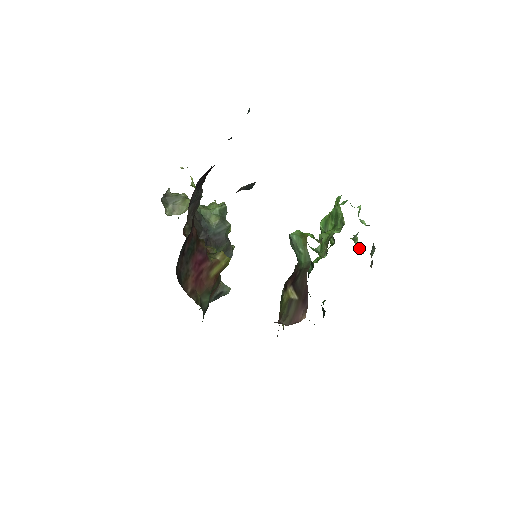
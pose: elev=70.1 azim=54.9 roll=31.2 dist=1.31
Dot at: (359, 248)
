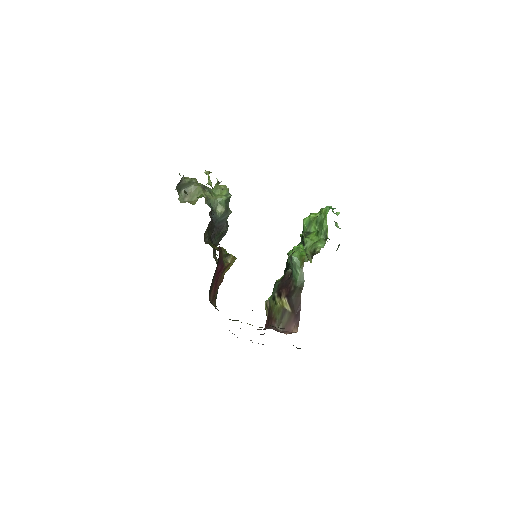
Dot at: occluded
